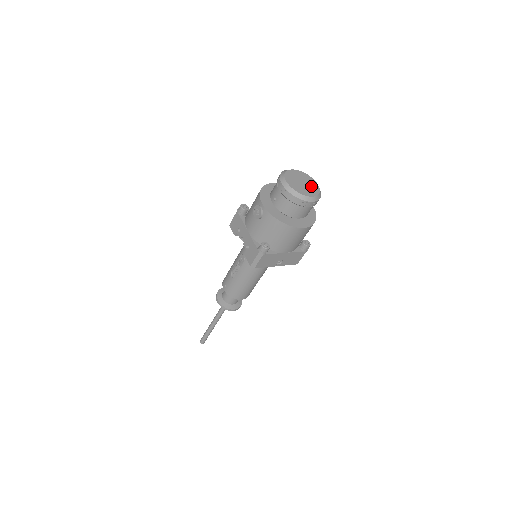
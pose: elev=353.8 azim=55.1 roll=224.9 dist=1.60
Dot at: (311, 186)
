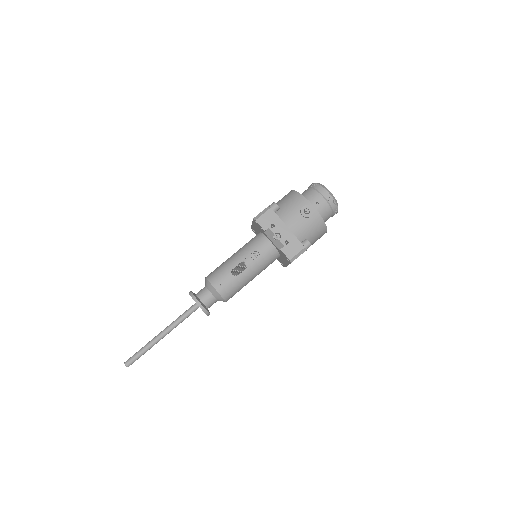
Dot at: occluded
